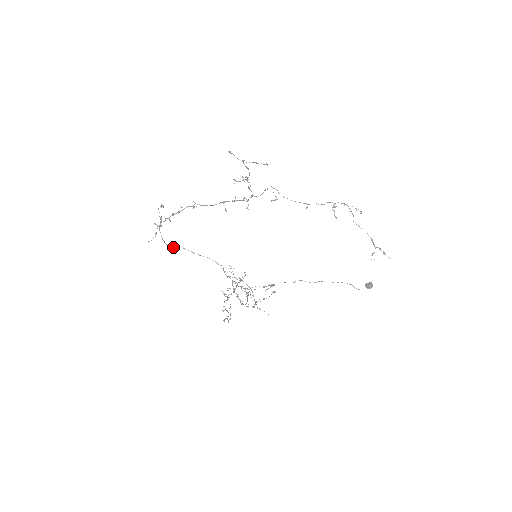
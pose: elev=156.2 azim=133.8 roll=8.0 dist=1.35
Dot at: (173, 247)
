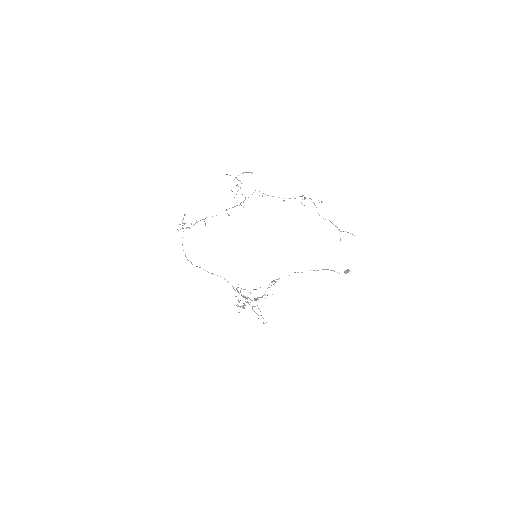
Dot at: (192, 264)
